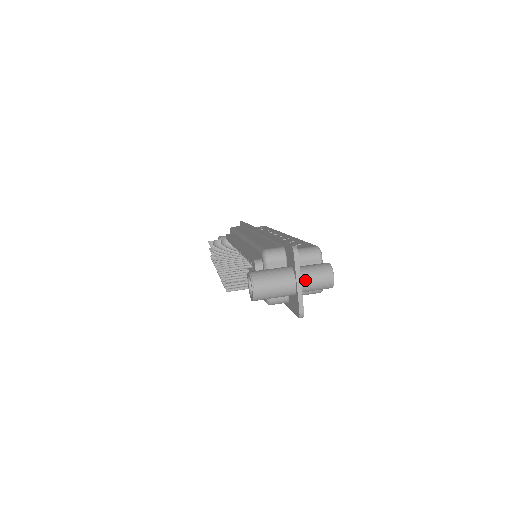
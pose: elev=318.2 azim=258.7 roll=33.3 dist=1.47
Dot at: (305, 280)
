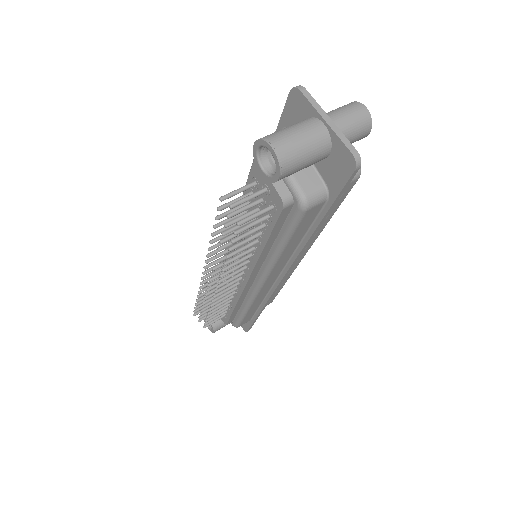
Dot at: (333, 119)
